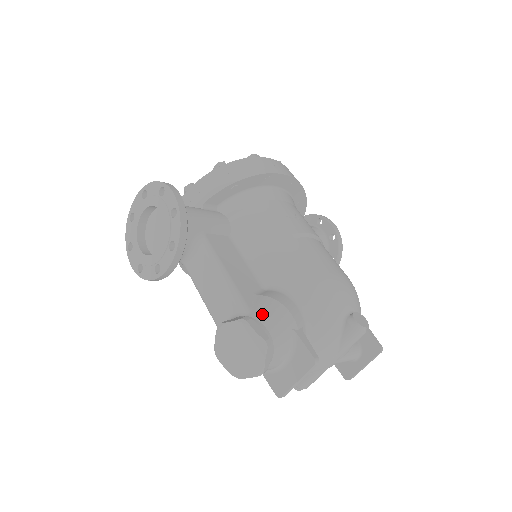
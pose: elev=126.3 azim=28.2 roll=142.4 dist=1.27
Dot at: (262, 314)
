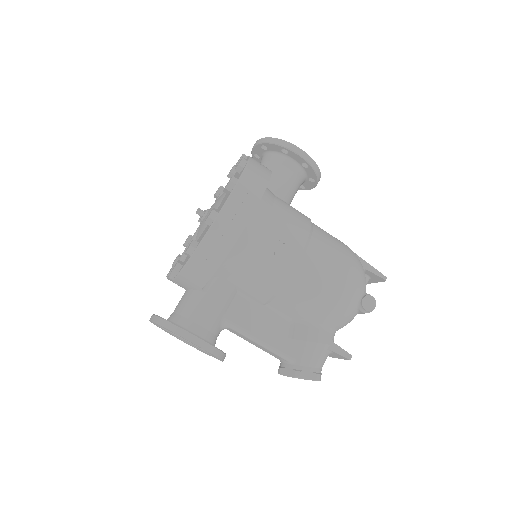
Dot at: (304, 360)
